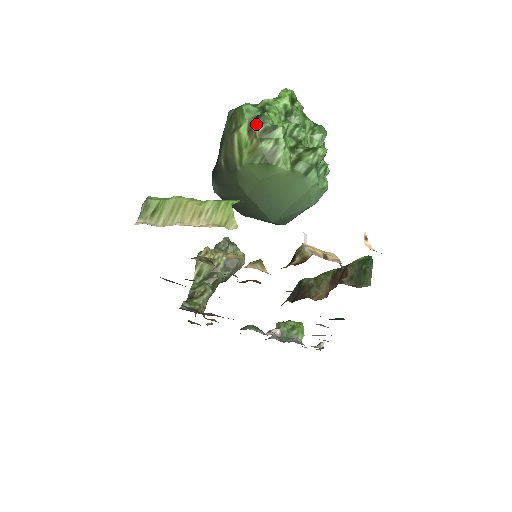
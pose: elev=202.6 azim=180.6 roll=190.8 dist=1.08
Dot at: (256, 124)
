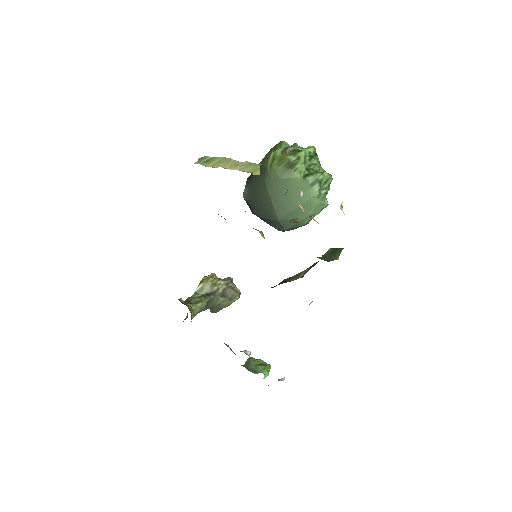
Dot at: (289, 147)
